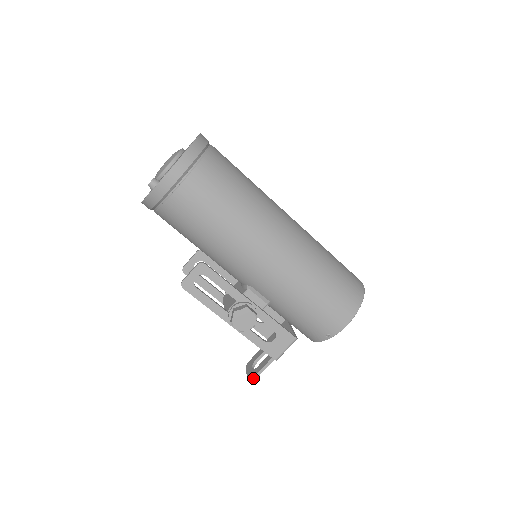
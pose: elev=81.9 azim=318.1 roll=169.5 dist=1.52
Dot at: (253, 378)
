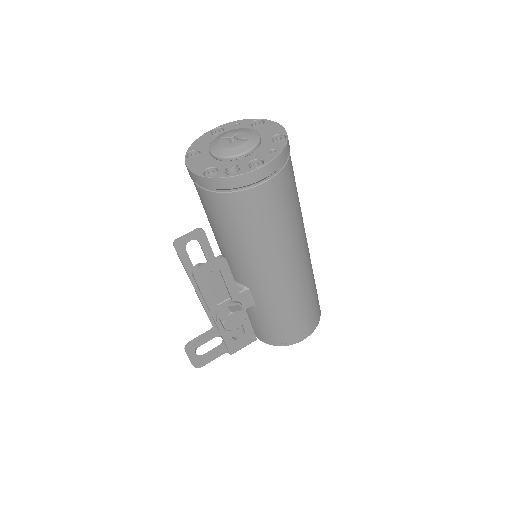
Dot at: (200, 366)
